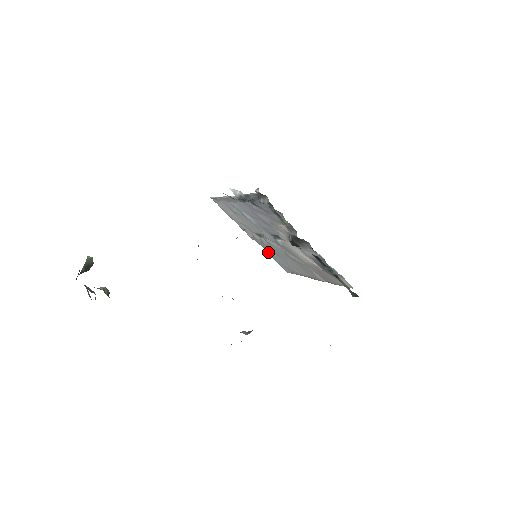
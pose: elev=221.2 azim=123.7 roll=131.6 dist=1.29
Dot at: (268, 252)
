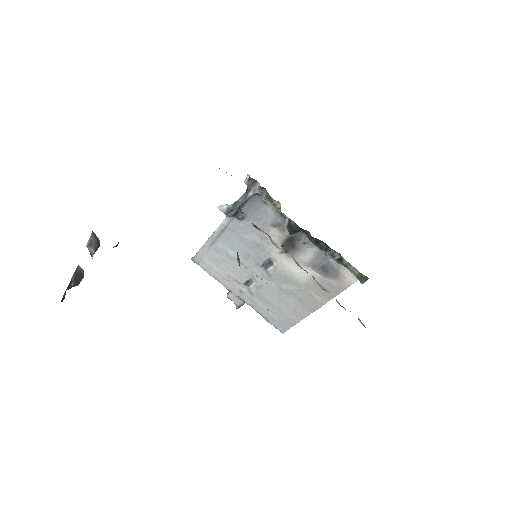
Dot at: (258, 310)
